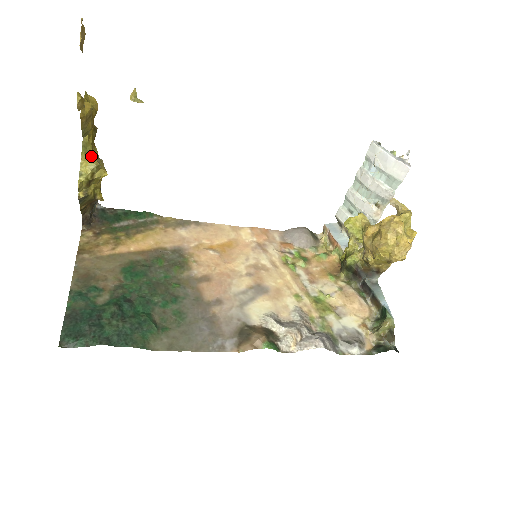
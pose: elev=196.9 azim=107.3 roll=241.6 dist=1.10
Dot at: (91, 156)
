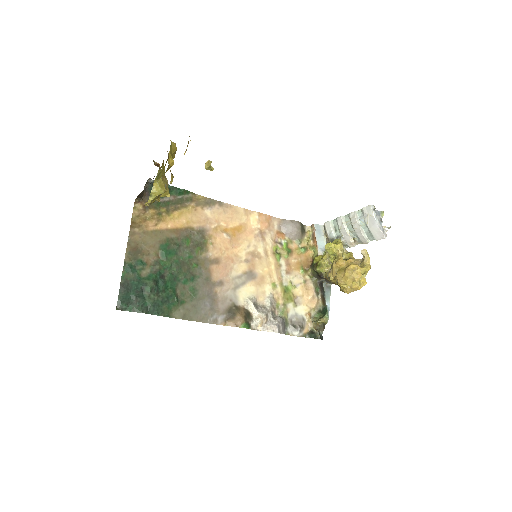
Dot at: (161, 180)
